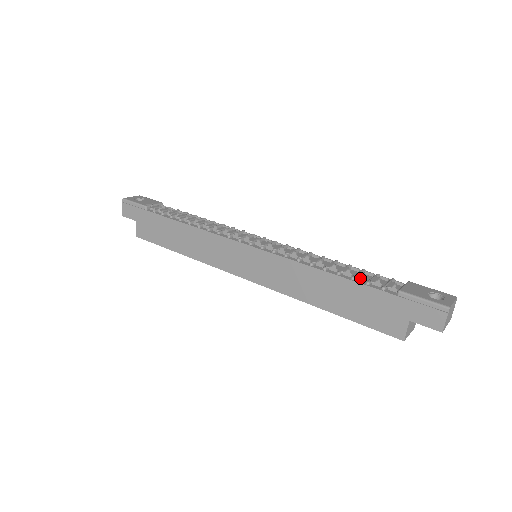
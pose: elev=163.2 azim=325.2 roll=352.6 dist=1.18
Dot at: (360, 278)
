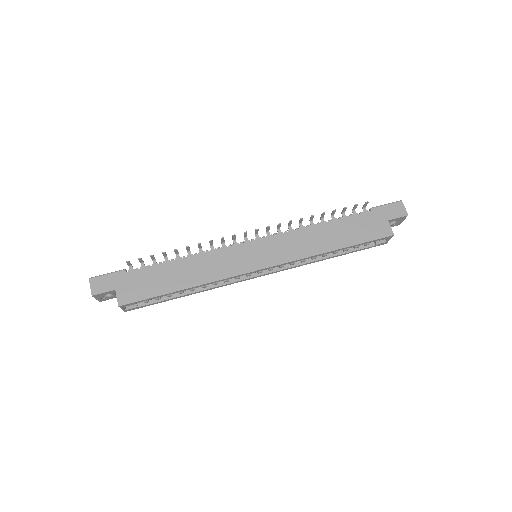
Dot at: (343, 217)
